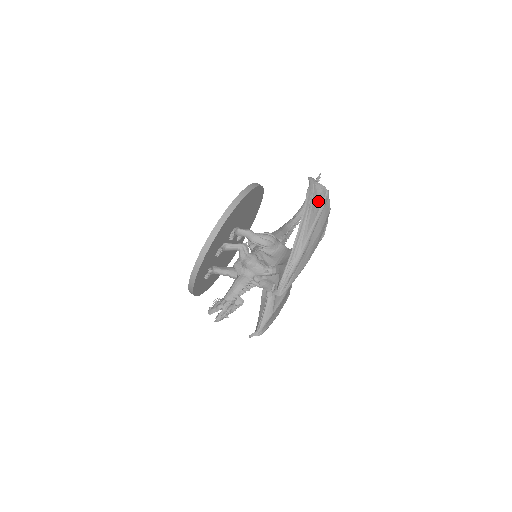
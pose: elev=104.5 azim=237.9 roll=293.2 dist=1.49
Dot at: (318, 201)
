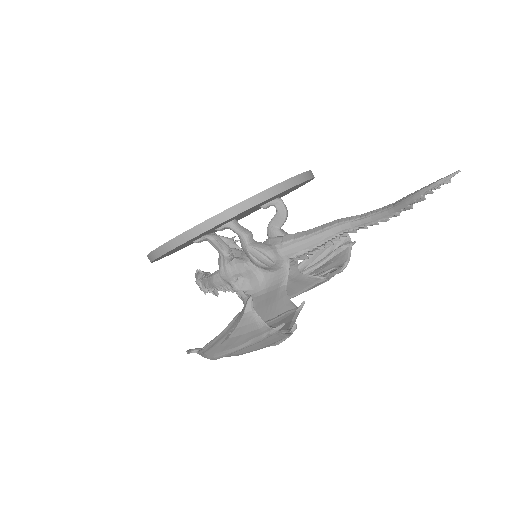
Dot at: (248, 335)
